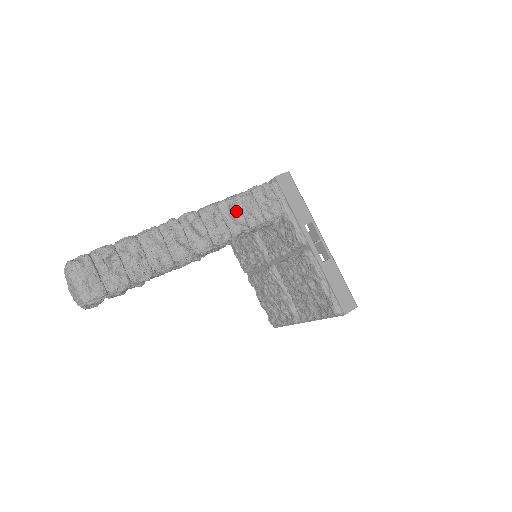
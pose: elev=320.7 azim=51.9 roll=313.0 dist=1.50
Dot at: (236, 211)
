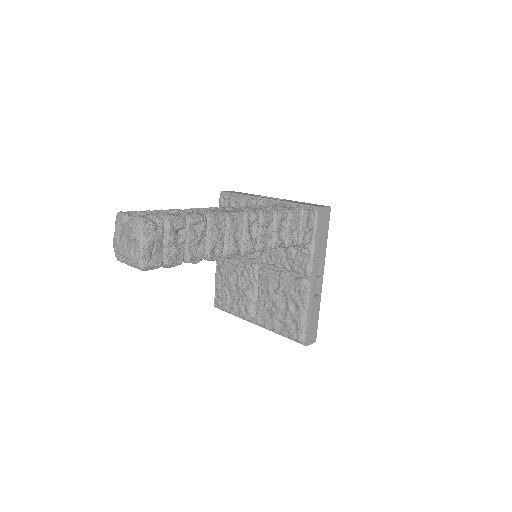
Dot at: (283, 226)
